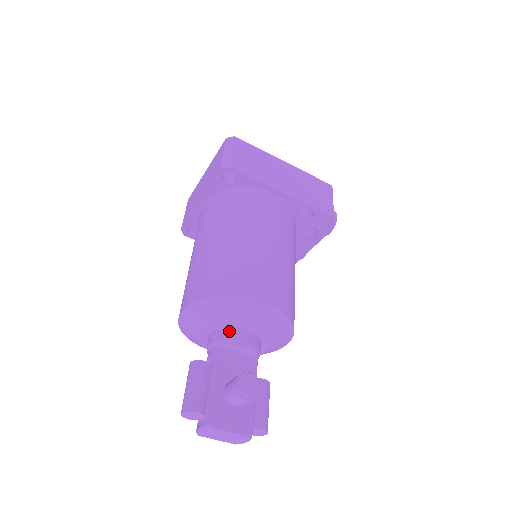
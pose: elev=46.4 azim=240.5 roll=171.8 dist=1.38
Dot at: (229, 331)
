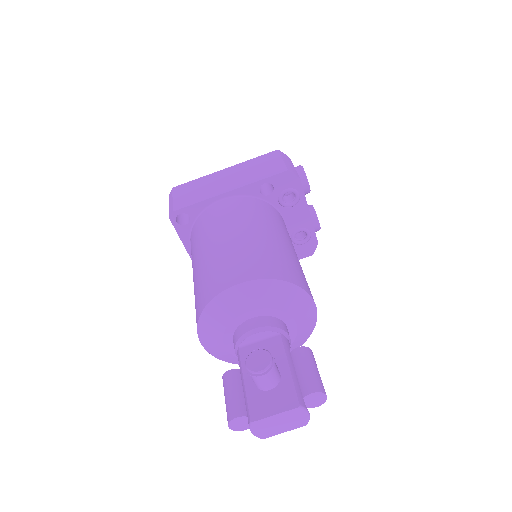
Dot at: (238, 331)
